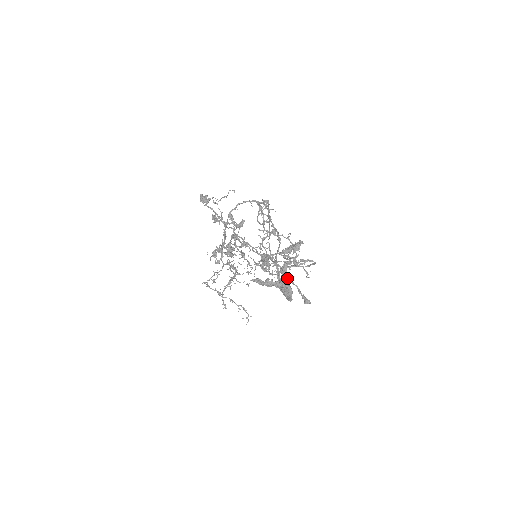
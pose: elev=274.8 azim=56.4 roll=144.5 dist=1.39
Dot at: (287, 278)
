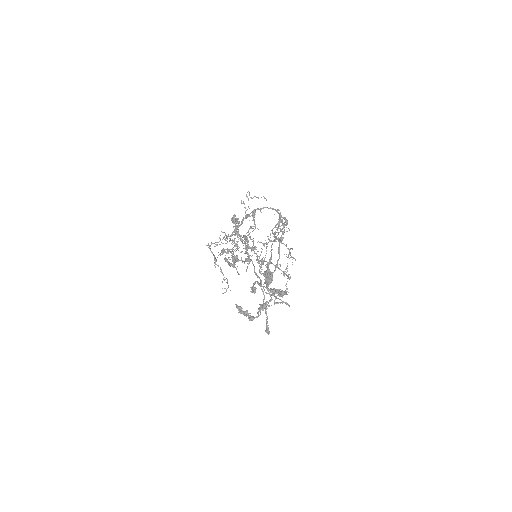
Dot at: occluded
